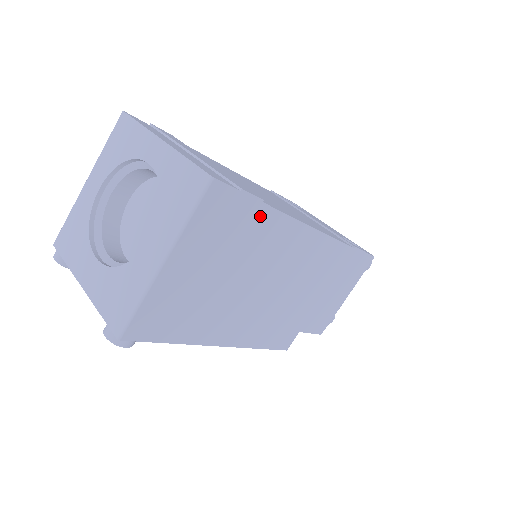
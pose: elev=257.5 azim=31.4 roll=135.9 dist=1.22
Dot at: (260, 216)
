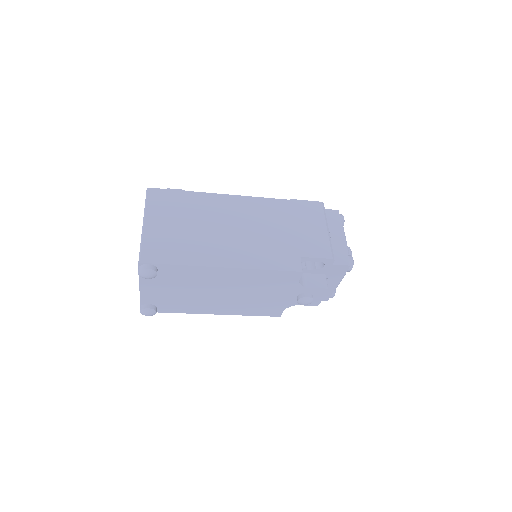
Dot at: (189, 196)
